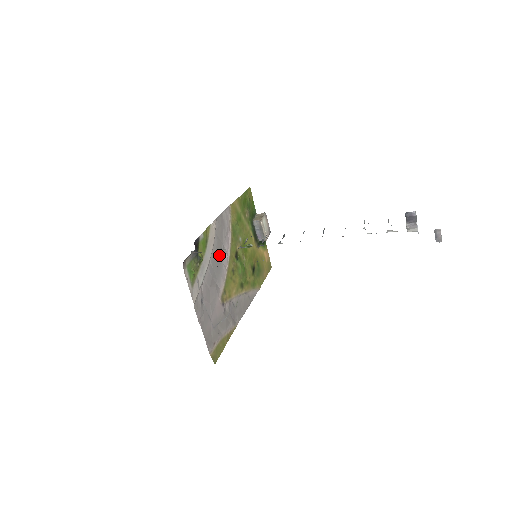
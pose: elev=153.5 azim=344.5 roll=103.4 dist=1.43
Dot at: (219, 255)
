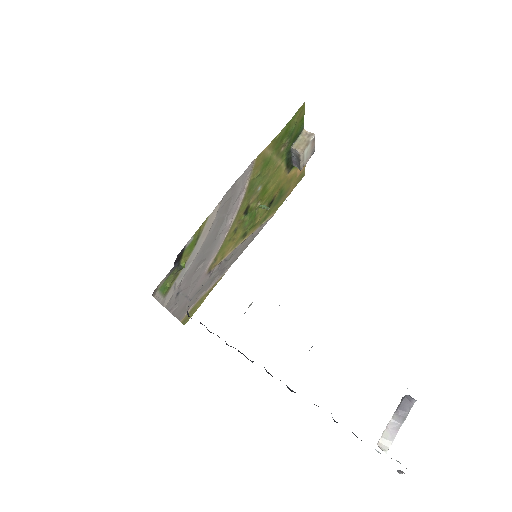
Dot at: (217, 231)
